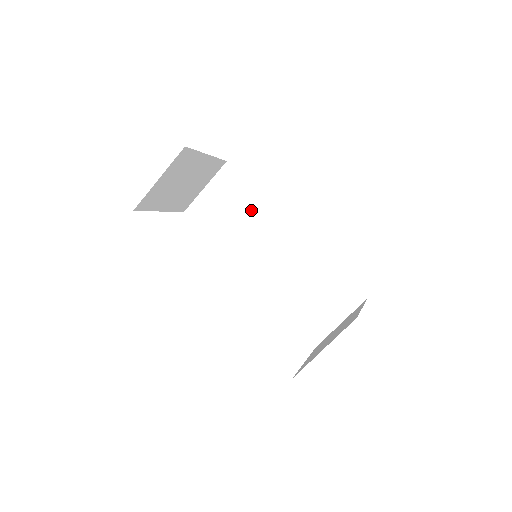
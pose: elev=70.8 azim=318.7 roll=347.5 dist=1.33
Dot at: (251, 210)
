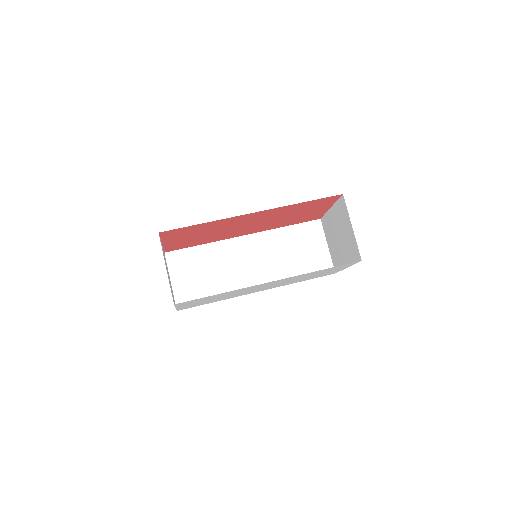
Dot at: (212, 258)
